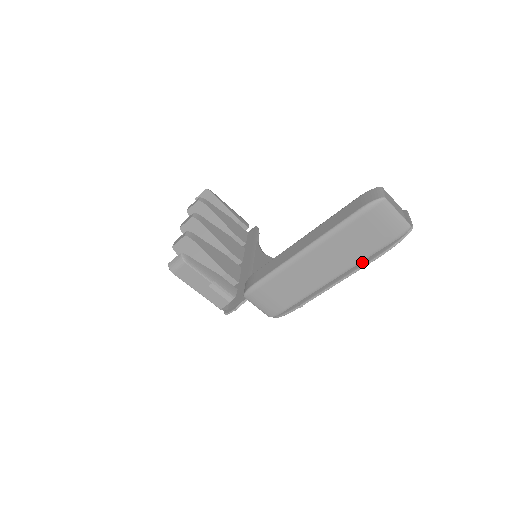
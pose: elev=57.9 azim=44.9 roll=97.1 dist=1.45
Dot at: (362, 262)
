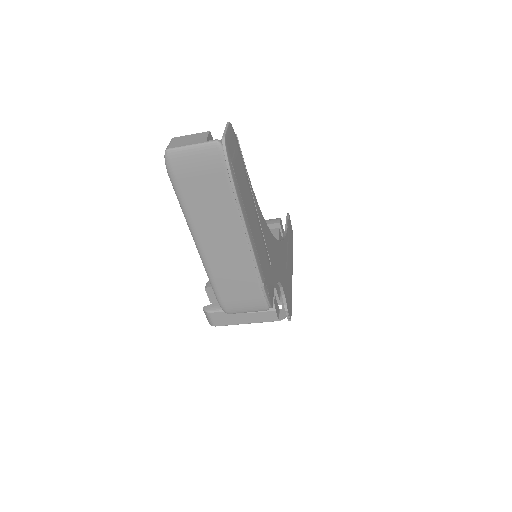
Dot at: (238, 208)
